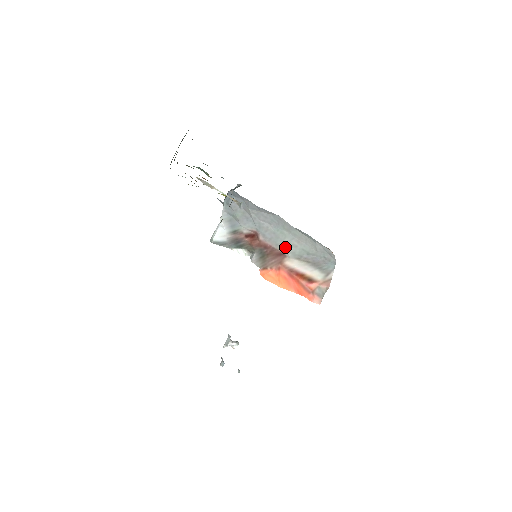
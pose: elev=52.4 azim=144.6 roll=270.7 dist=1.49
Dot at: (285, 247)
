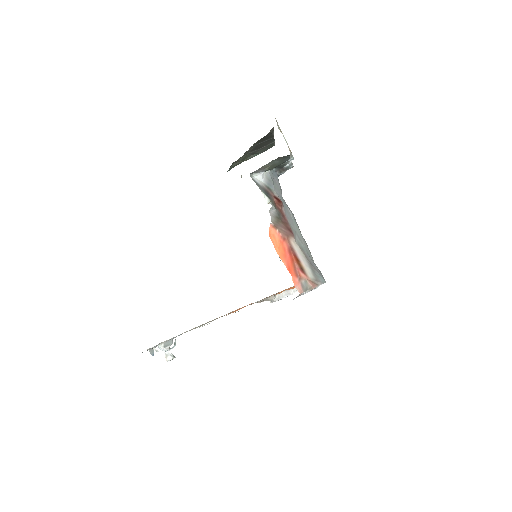
Dot at: (295, 234)
